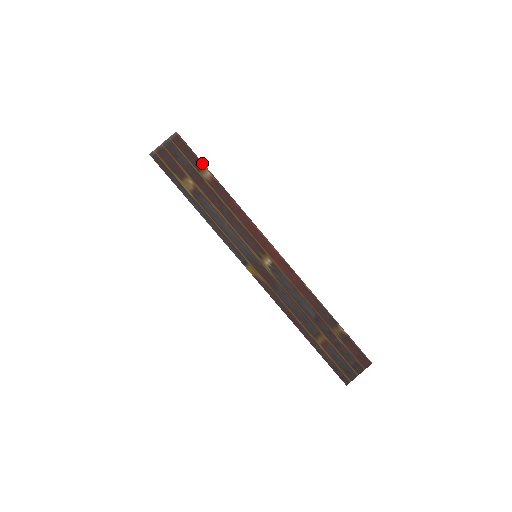
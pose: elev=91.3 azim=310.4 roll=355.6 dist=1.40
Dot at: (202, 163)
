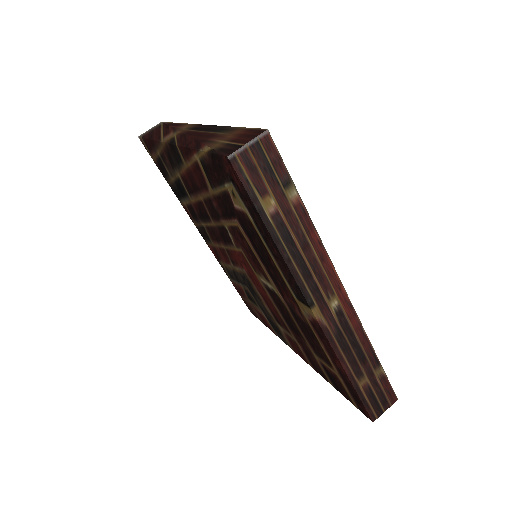
Dot at: (290, 178)
